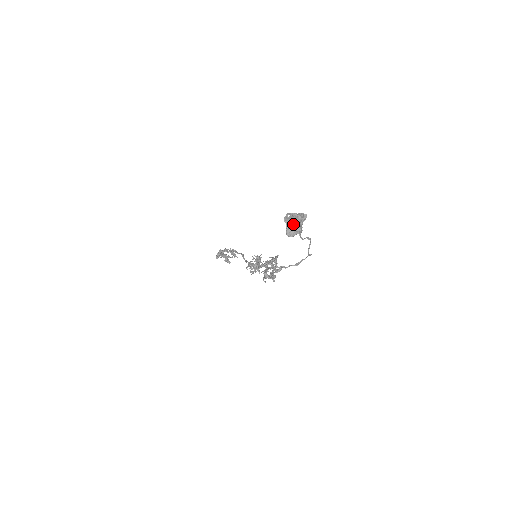
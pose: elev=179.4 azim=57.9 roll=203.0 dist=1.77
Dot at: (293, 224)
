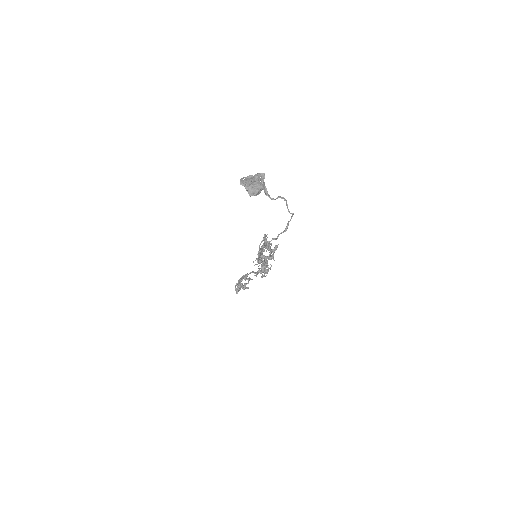
Dot at: (251, 184)
